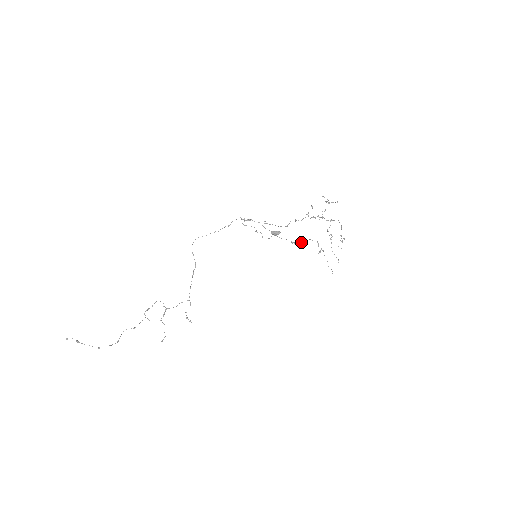
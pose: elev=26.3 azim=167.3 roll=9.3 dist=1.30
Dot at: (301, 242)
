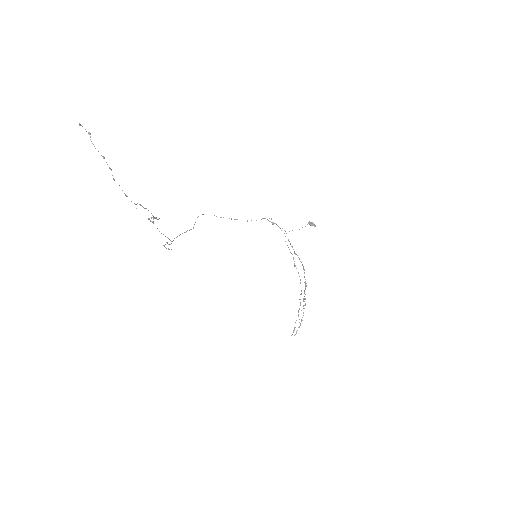
Dot at: (298, 272)
